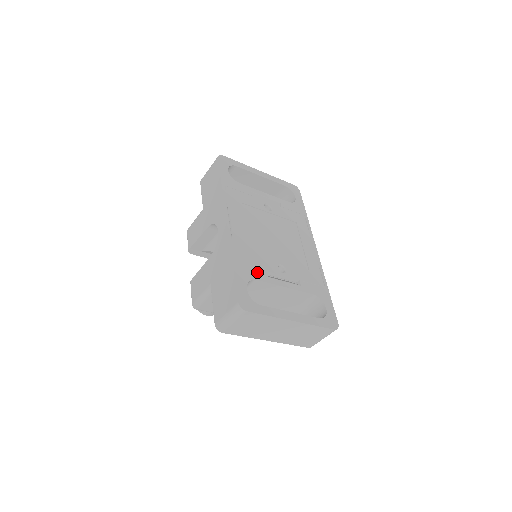
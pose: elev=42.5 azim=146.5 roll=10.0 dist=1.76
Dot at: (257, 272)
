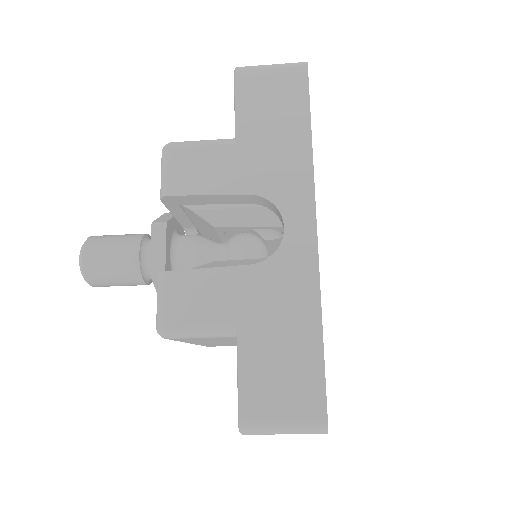
Dot at: occluded
